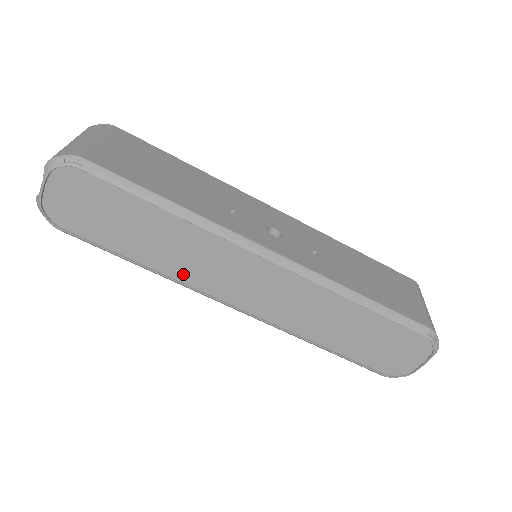
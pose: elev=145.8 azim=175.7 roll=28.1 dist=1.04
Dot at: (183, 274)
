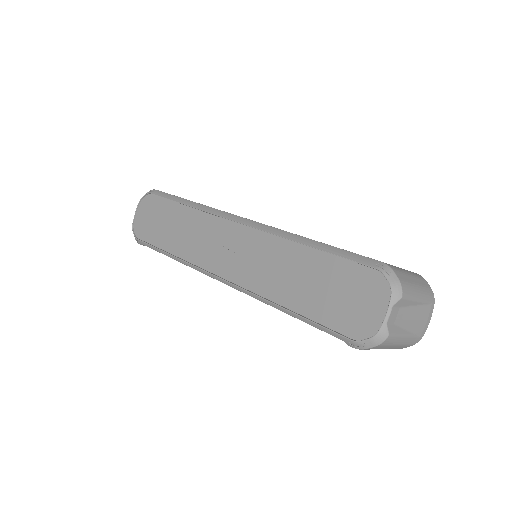
Dot at: (190, 254)
